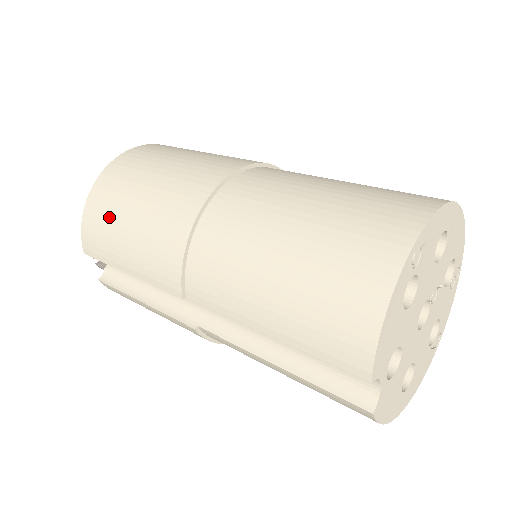
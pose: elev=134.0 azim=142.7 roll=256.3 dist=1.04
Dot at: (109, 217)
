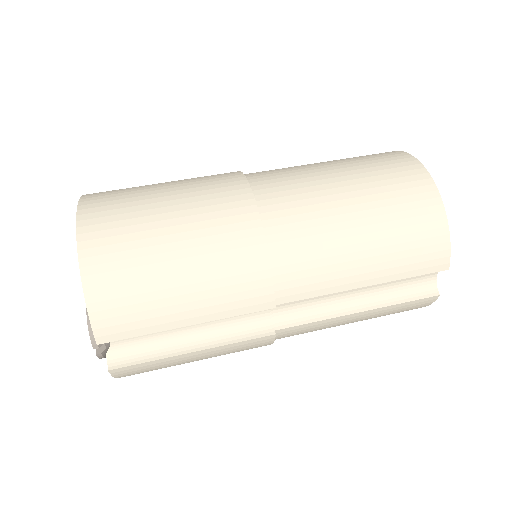
Dot at: (139, 279)
